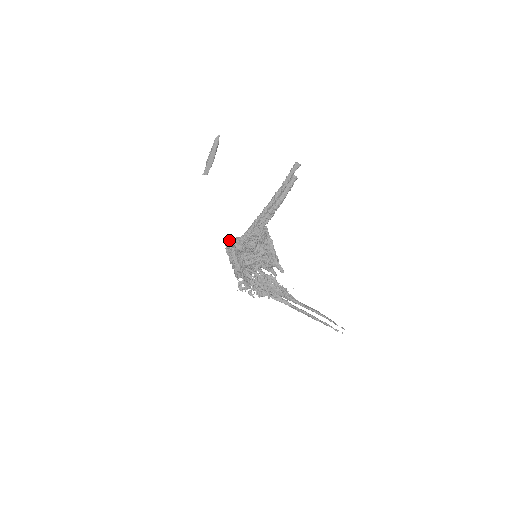
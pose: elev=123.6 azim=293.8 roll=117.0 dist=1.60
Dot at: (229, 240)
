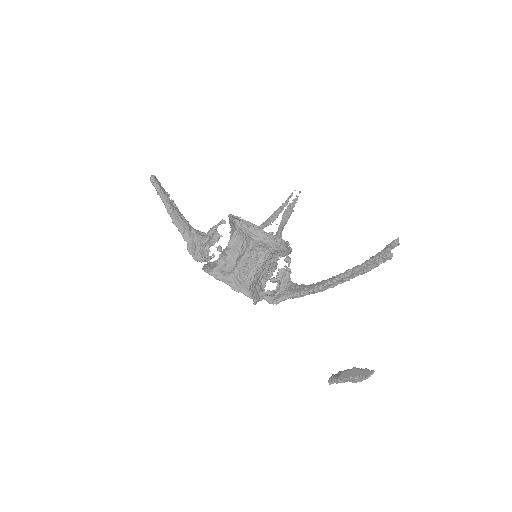
Dot at: (252, 296)
